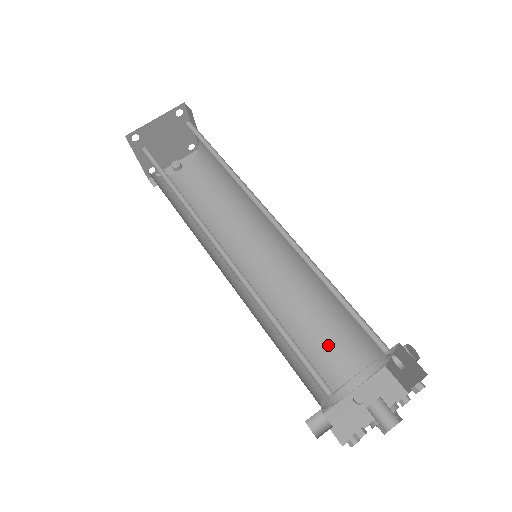
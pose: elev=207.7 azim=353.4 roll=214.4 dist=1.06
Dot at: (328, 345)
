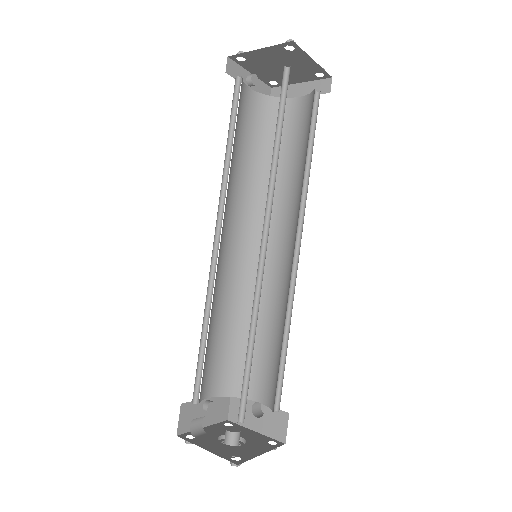
Dot at: (220, 353)
